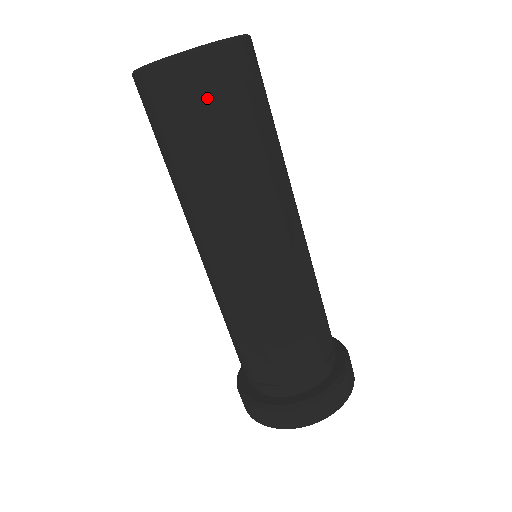
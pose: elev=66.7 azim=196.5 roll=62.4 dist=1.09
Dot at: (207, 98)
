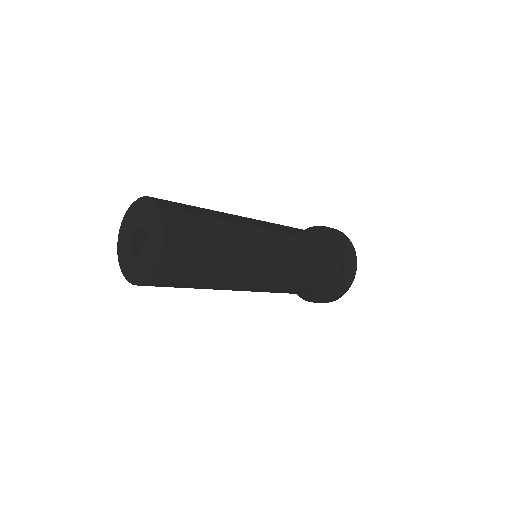
Dot at: occluded
